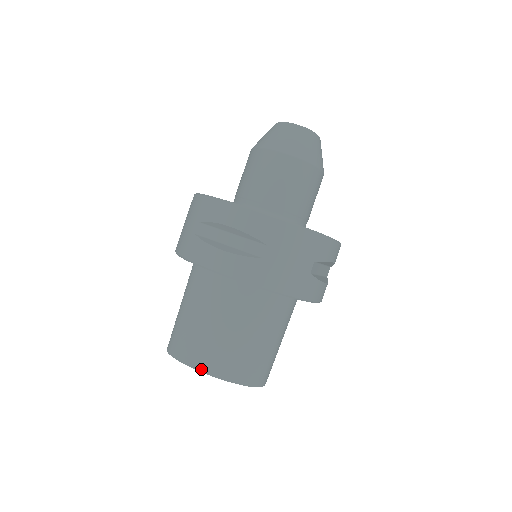
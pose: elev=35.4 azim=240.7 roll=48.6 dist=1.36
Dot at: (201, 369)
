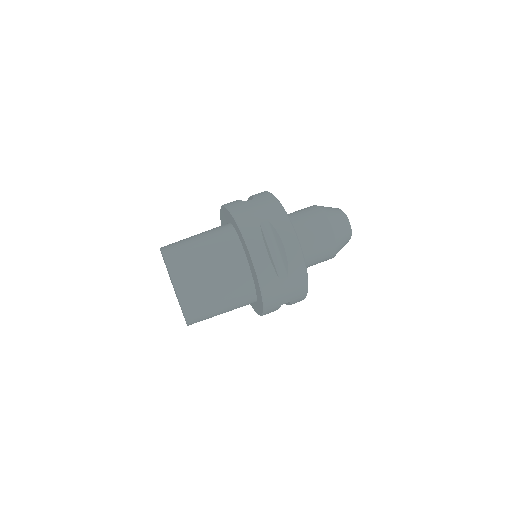
Dot at: (177, 288)
